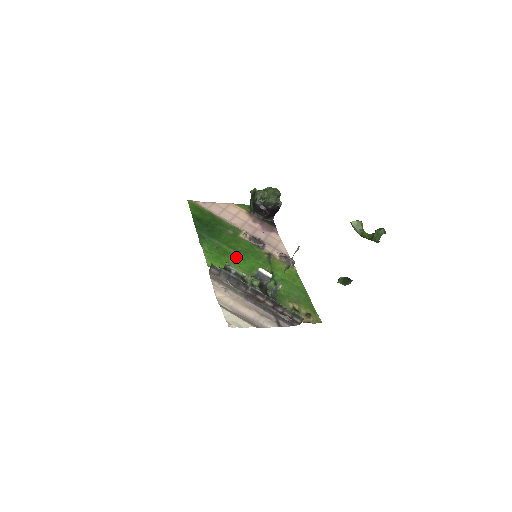
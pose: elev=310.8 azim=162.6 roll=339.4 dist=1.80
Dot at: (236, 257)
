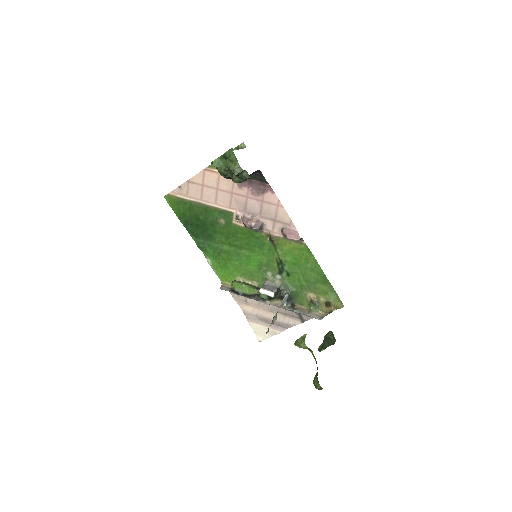
Dot at: (240, 257)
